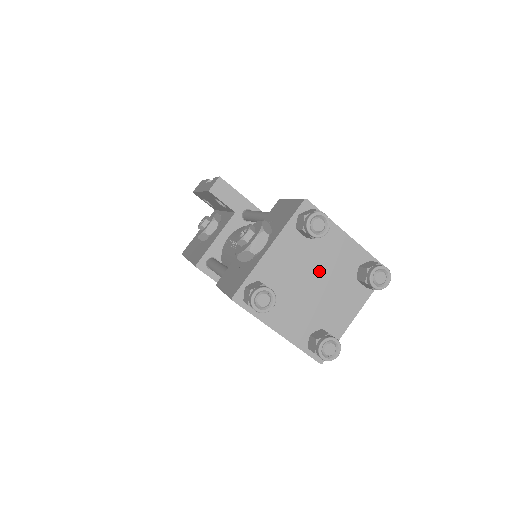
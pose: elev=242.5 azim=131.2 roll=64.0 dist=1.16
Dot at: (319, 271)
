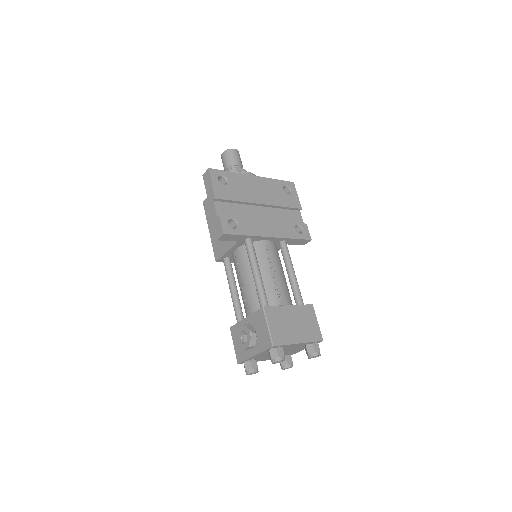
Dot at: occluded
